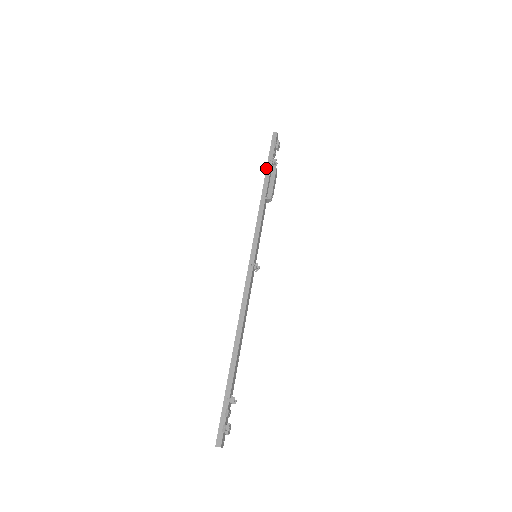
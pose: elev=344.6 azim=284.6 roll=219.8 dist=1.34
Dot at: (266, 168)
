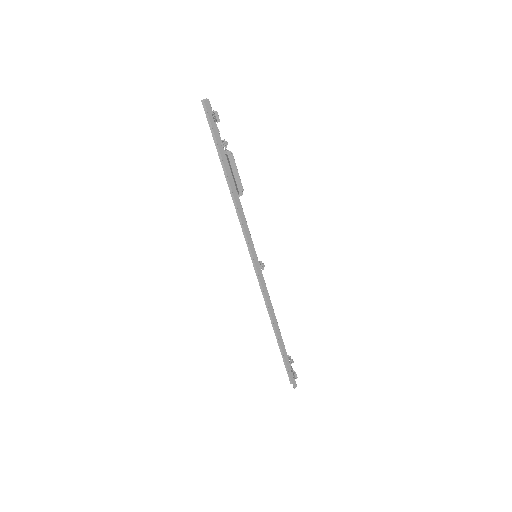
Dot at: (222, 160)
